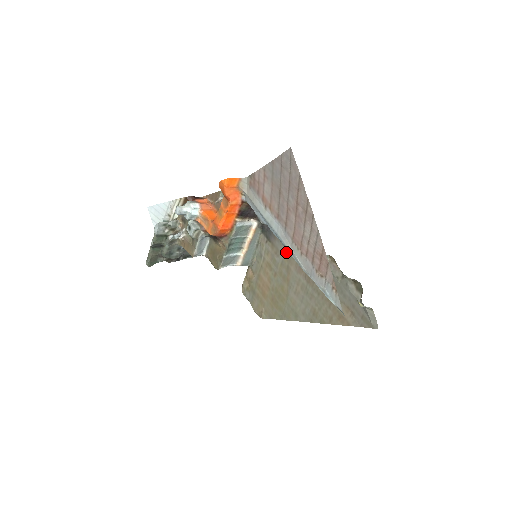
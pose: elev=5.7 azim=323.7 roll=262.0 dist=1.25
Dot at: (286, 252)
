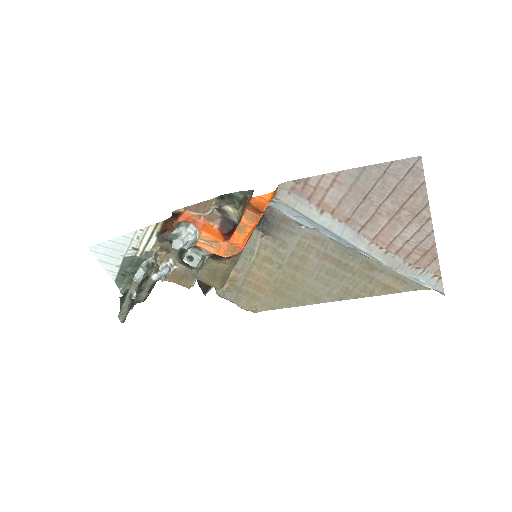
Dot at: (300, 242)
